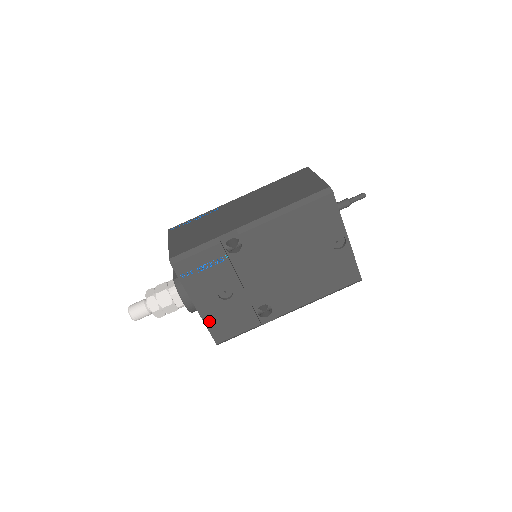
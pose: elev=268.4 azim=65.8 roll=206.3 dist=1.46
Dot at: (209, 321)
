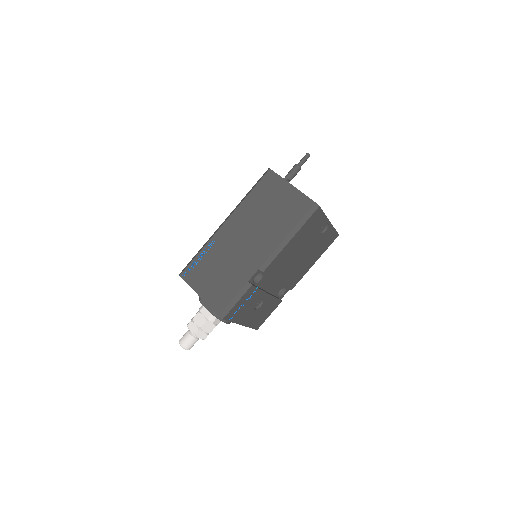
Dot at: (251, 324)
